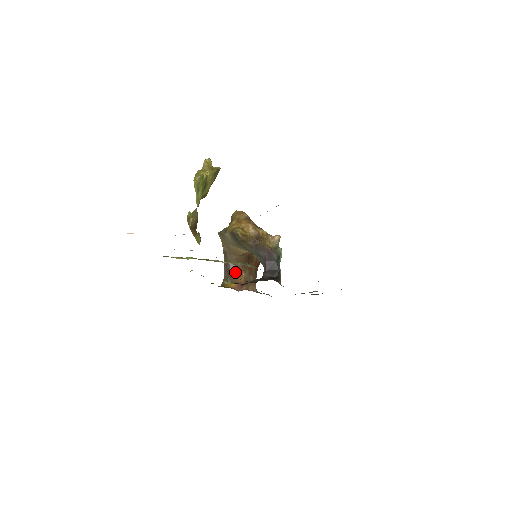
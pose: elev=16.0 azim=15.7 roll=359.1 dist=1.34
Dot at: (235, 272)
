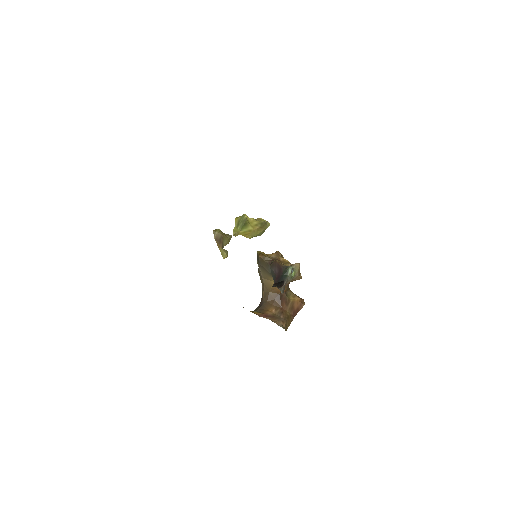
Dot at: (266, 307)
